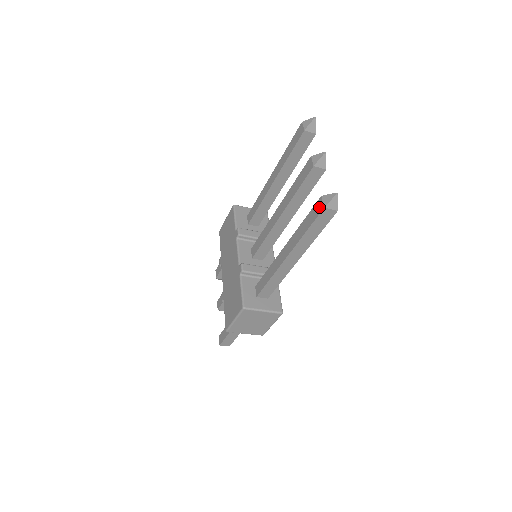
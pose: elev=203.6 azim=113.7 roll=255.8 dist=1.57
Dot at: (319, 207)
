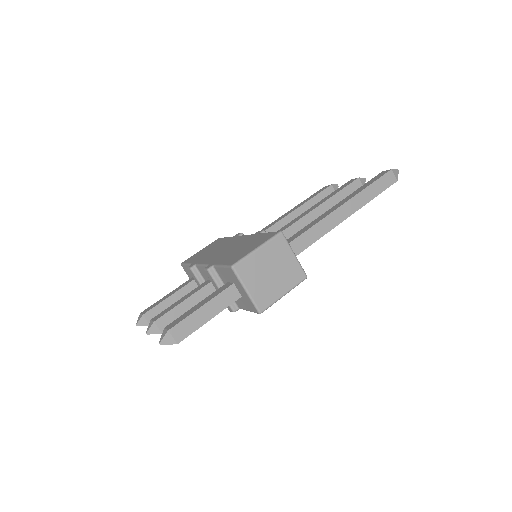
Dot at: (383, 172)
